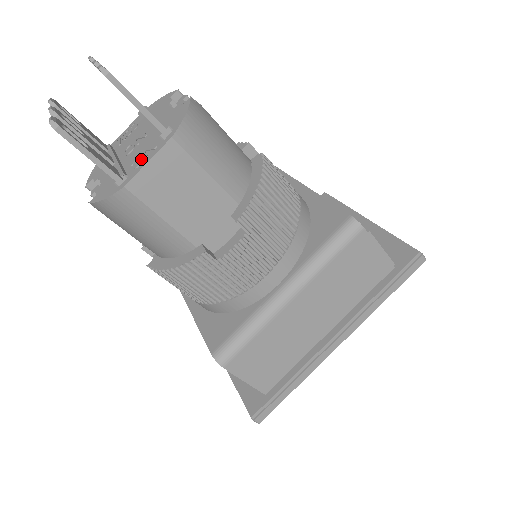
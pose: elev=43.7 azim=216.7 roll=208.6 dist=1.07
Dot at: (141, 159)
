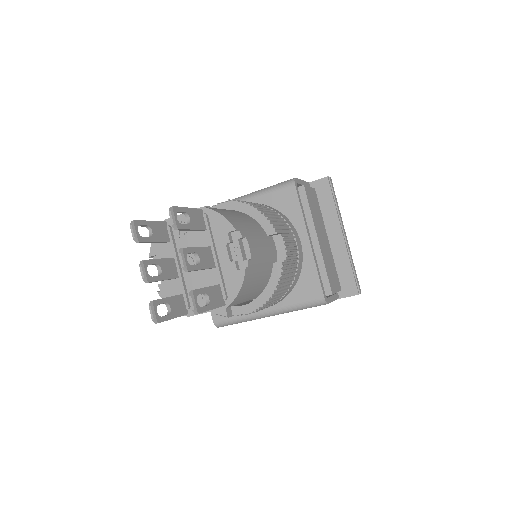
Dot at: (202, 302)
